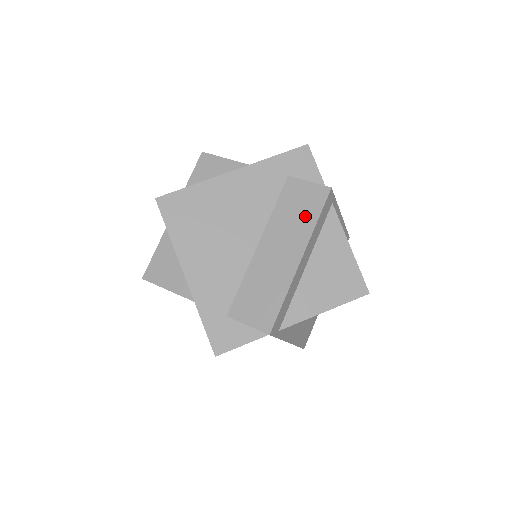
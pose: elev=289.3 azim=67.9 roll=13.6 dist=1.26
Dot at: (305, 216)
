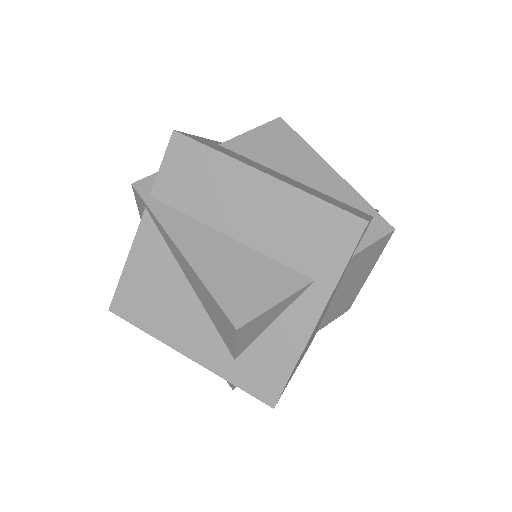
Dot at: (371, 260)
